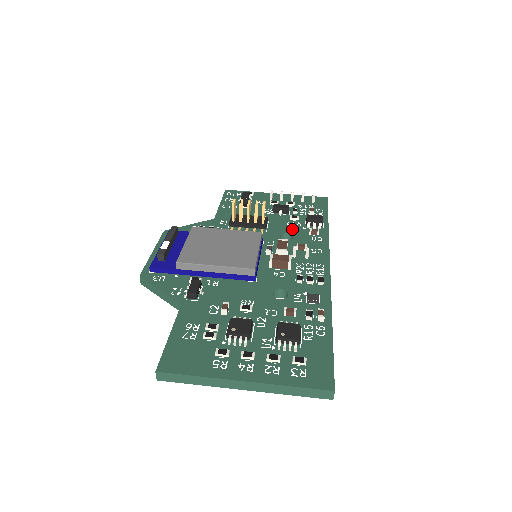
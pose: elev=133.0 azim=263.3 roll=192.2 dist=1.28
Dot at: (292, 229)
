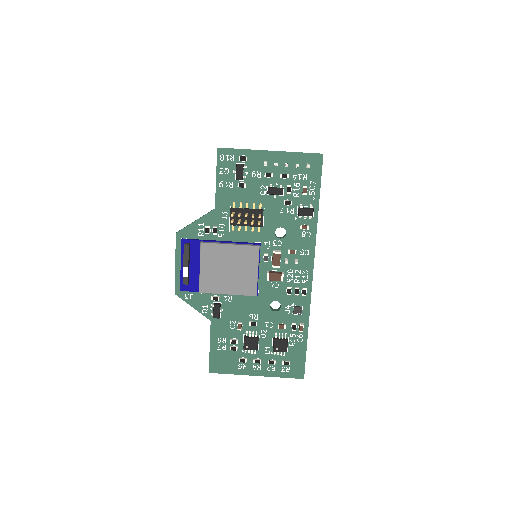
Dot at: (285, 220)
